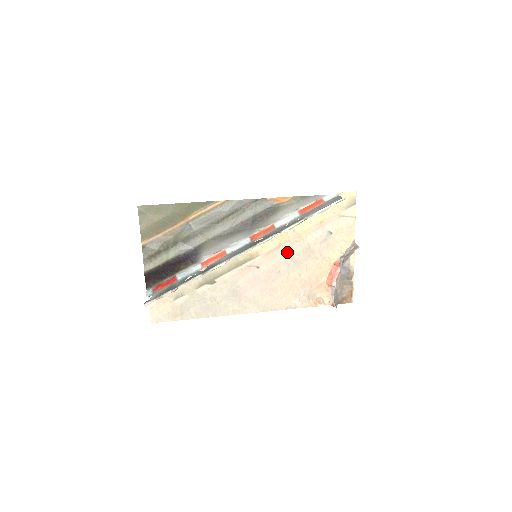
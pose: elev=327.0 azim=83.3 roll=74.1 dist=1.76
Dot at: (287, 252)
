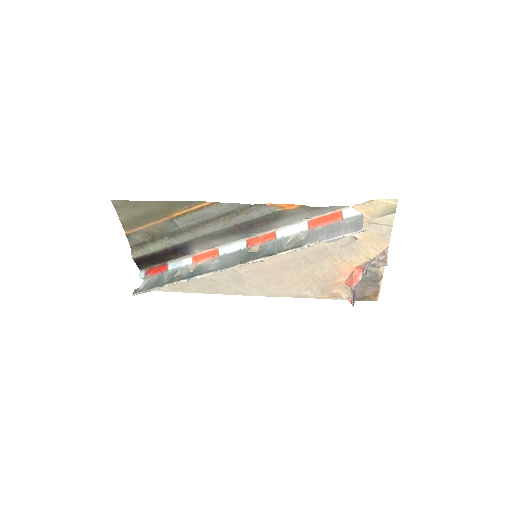
Dot at: (297, 251)
